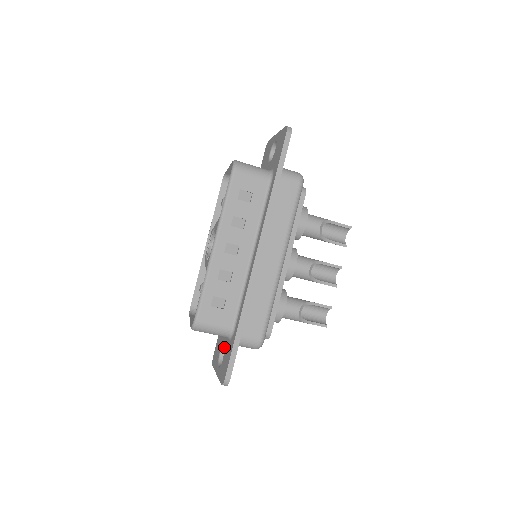
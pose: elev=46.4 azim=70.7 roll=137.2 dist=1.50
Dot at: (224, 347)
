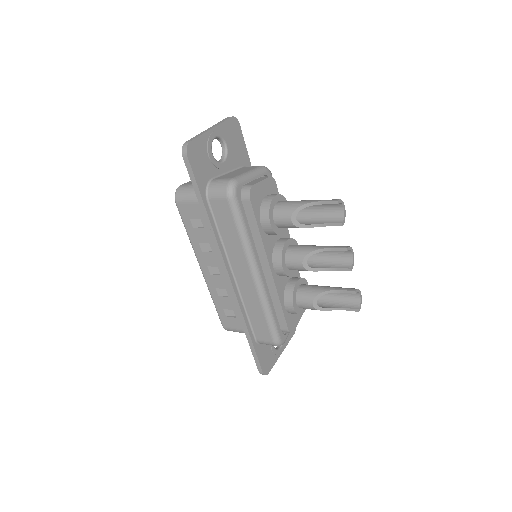
Dot at: occluded
